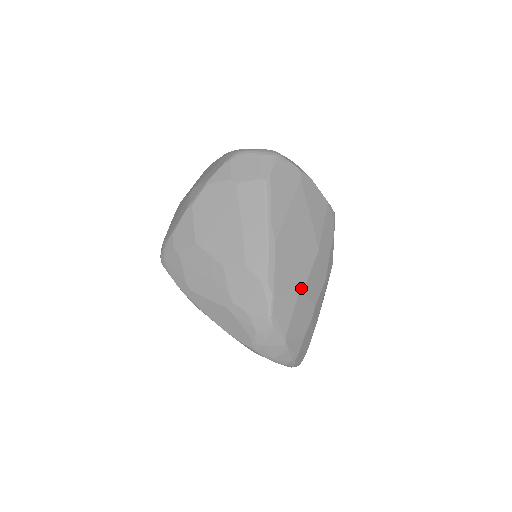
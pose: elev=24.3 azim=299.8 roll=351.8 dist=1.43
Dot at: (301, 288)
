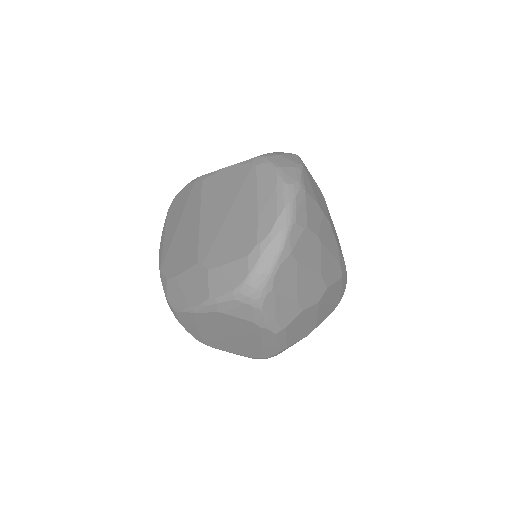
Dot at: occluded
